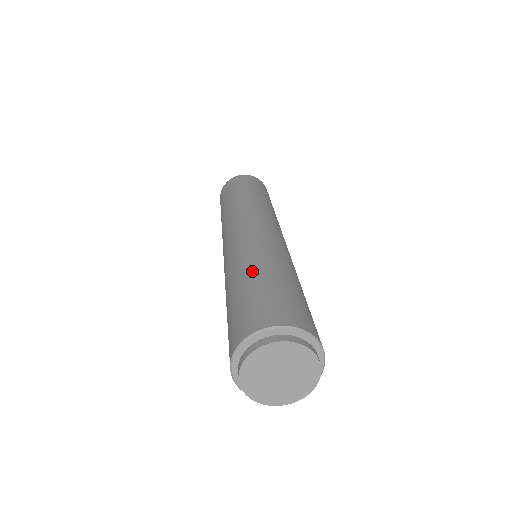
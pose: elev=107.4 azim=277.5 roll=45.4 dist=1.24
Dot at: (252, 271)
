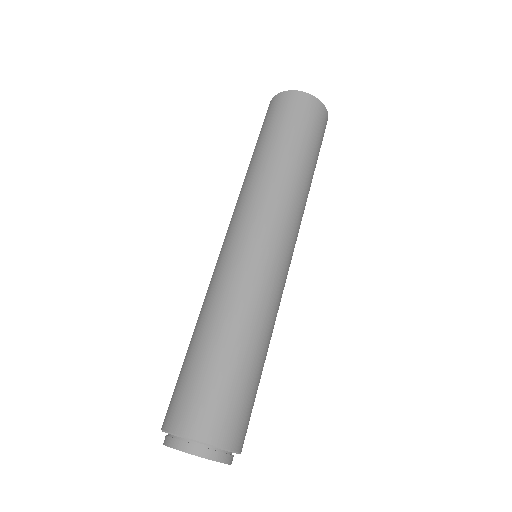
Dot at: (225, 337)
